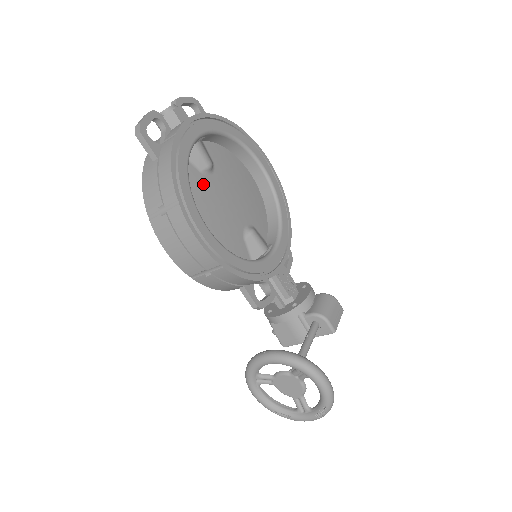
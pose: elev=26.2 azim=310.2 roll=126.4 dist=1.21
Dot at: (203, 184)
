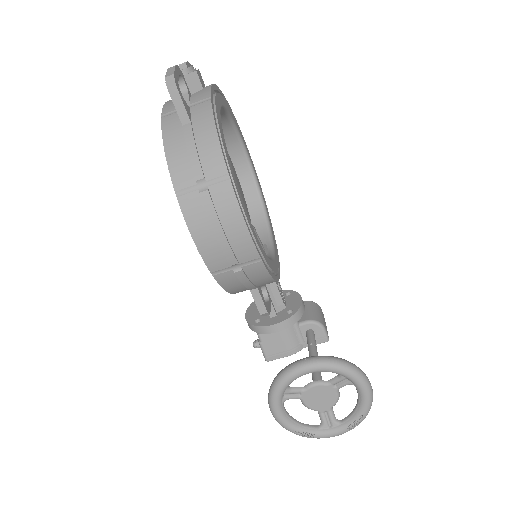
Dot at: occluded
